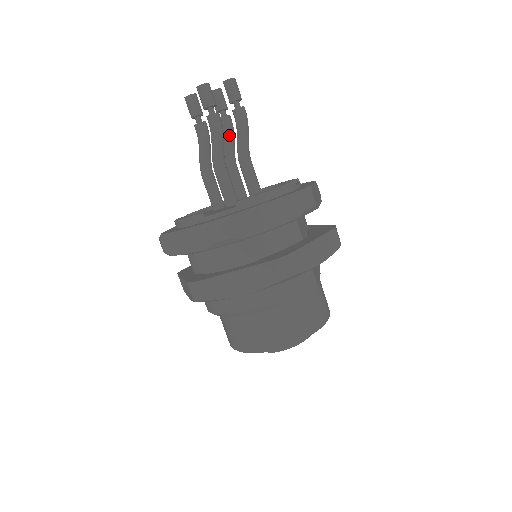
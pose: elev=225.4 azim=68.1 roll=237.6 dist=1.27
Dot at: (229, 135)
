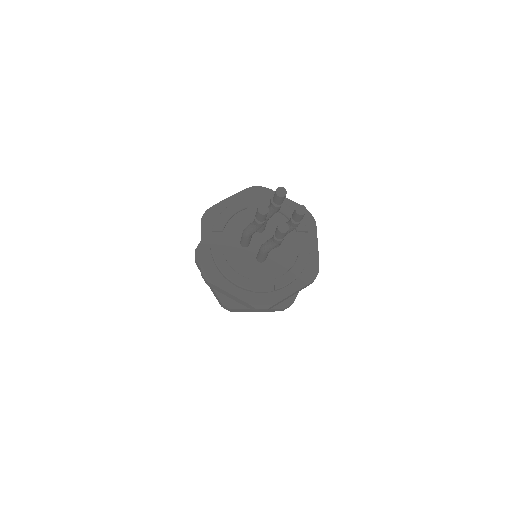
Dot at: occluded
